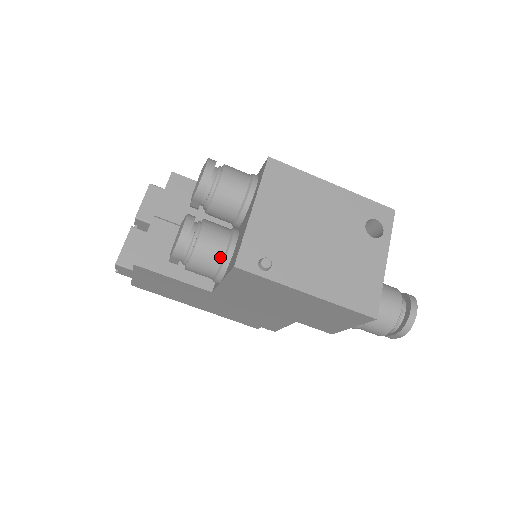
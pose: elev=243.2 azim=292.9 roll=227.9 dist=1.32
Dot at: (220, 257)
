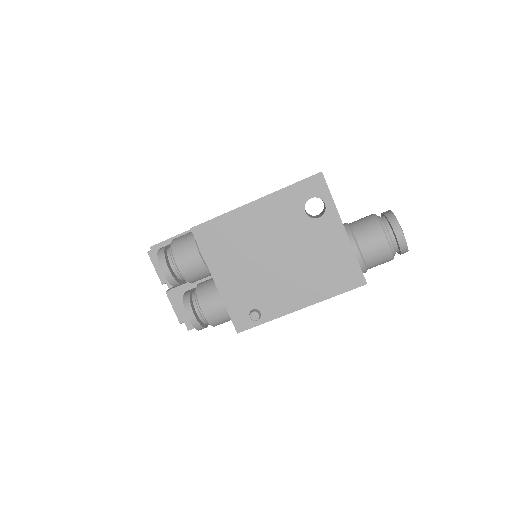
Dot at: (227, 313)
